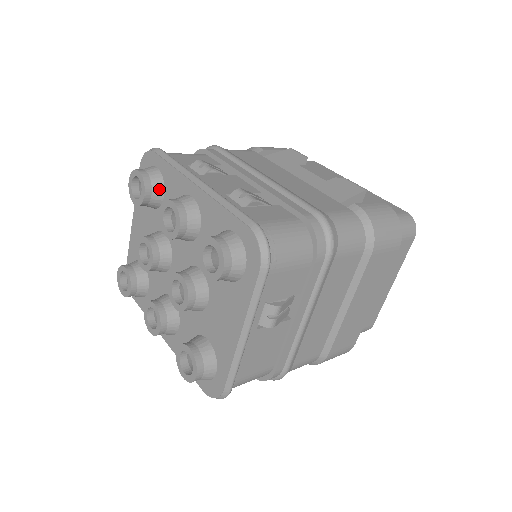
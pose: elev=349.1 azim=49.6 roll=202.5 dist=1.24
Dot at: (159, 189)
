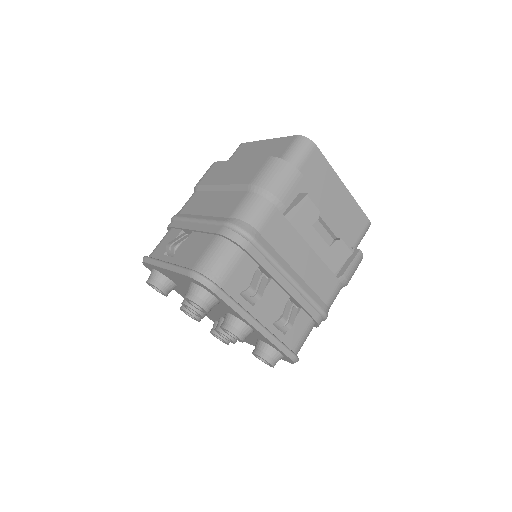
Dot at: (215, 305)
